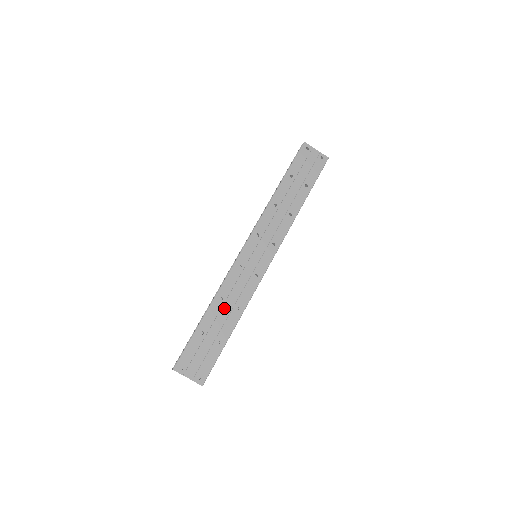
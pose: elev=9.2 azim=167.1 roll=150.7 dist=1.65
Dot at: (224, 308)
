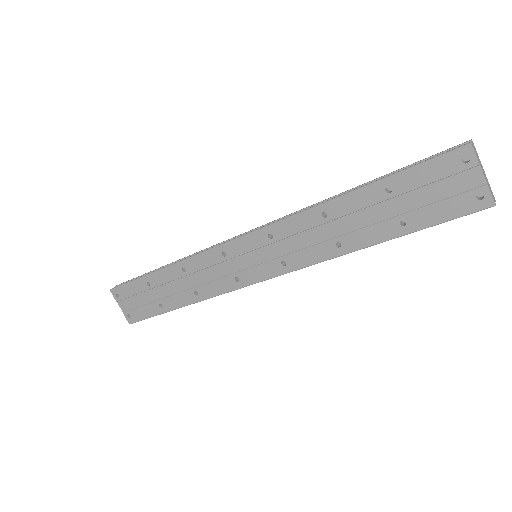
Dot at: (182, 280)
